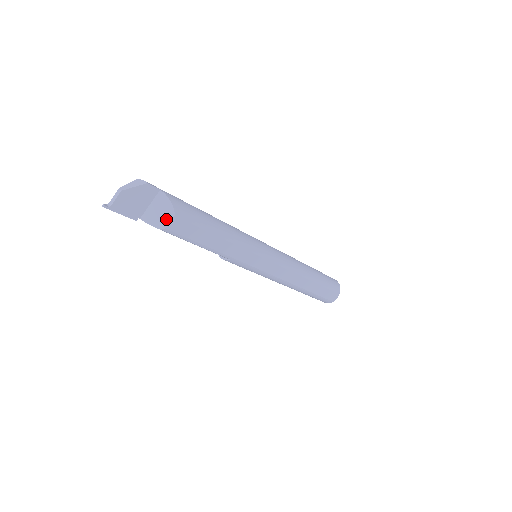
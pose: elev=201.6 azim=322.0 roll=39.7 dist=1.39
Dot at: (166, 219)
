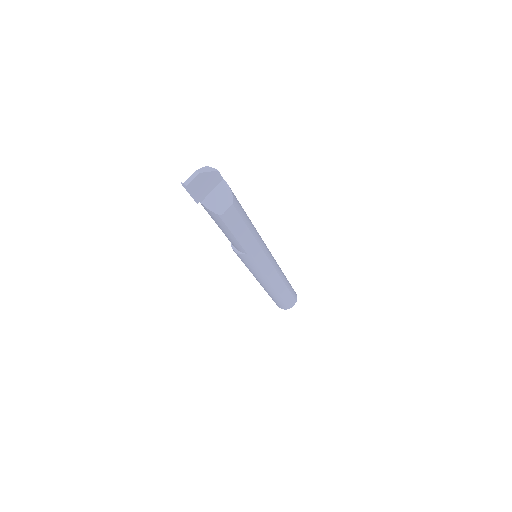
Dot at: (225, 206)
